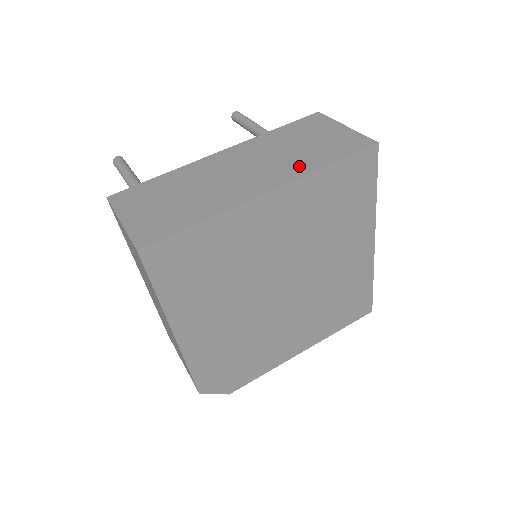
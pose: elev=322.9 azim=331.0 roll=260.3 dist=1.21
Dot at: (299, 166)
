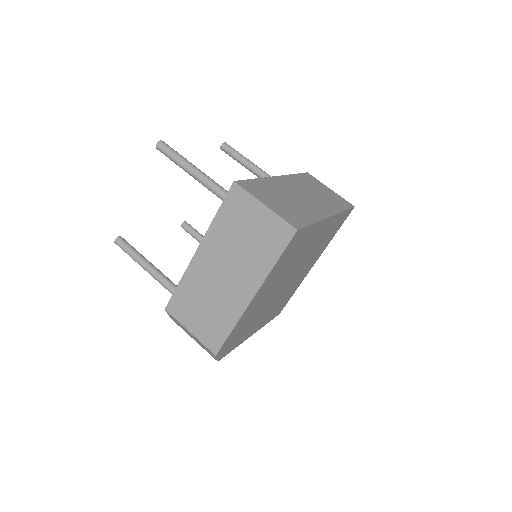
Dot at: (331, 206)
